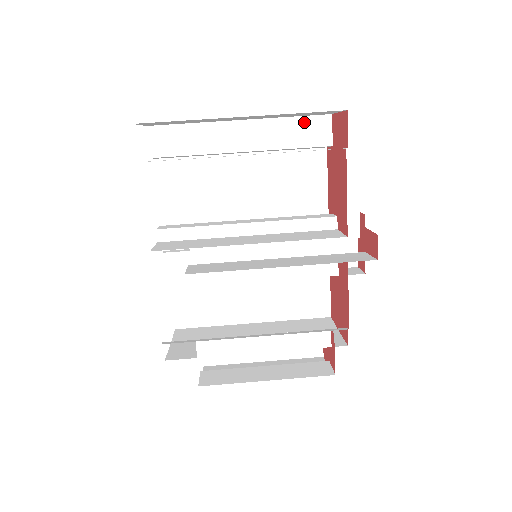
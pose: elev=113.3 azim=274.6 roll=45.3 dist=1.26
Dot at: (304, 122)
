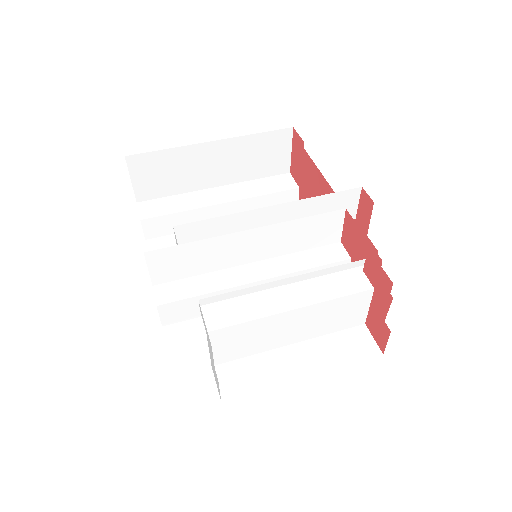
Dot at: (269, 180)
